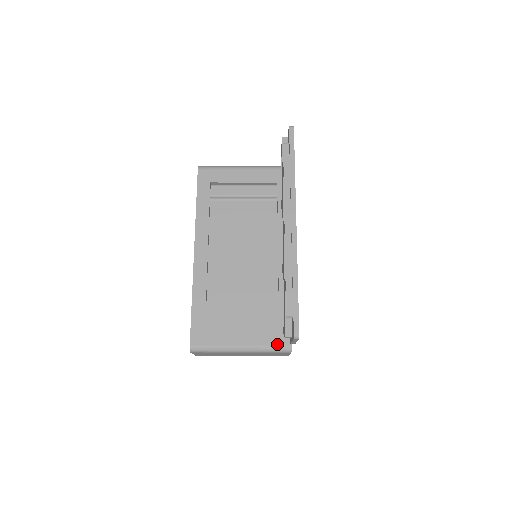
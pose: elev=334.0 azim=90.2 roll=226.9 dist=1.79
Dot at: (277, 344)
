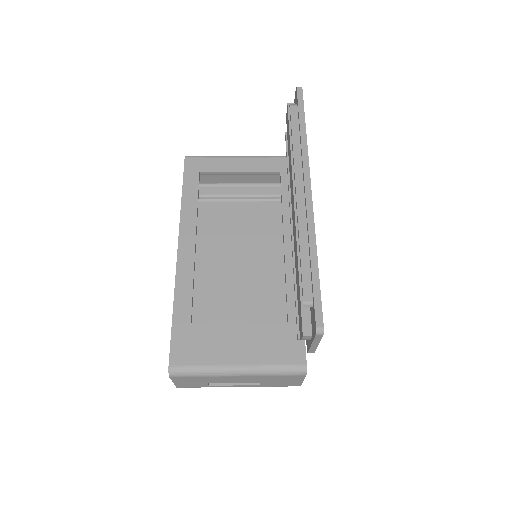
Dot at: (287, 363)
